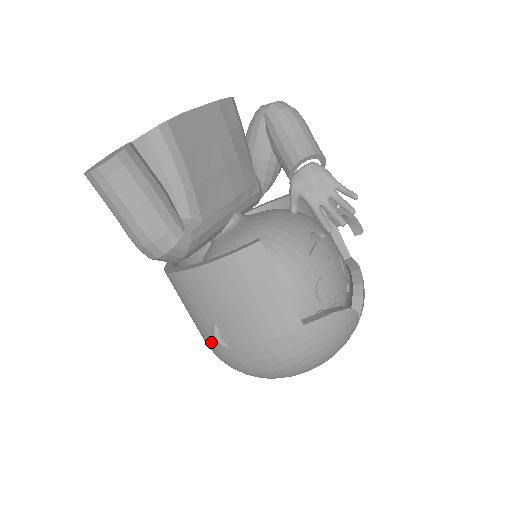
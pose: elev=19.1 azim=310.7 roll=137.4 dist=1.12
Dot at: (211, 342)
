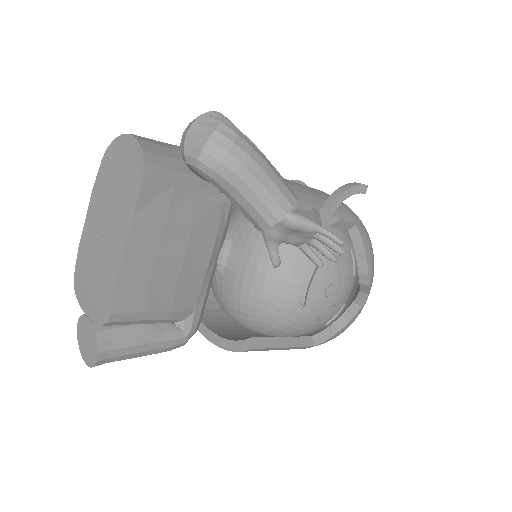
Dot at: occluded
